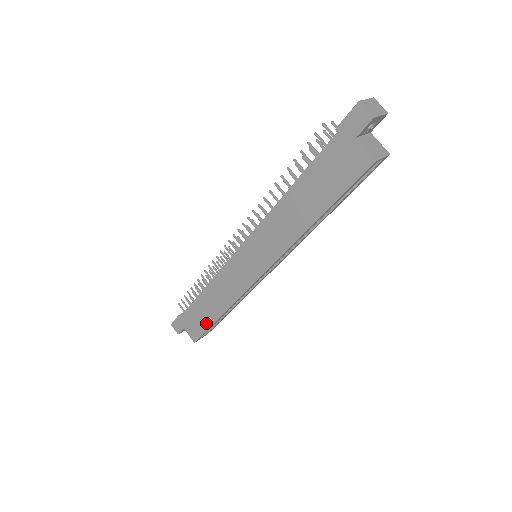
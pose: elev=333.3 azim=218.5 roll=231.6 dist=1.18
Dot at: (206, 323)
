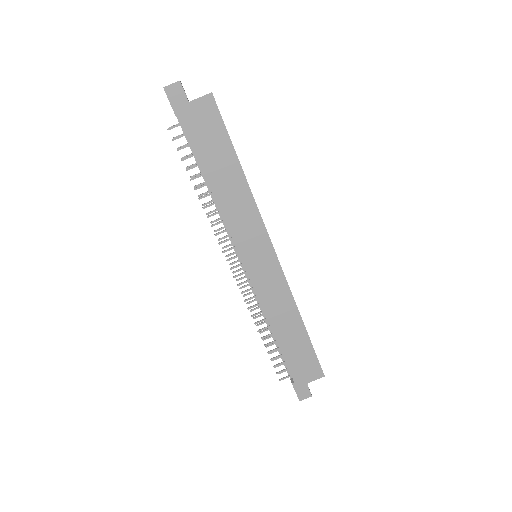
Dot at: (307, 348)
